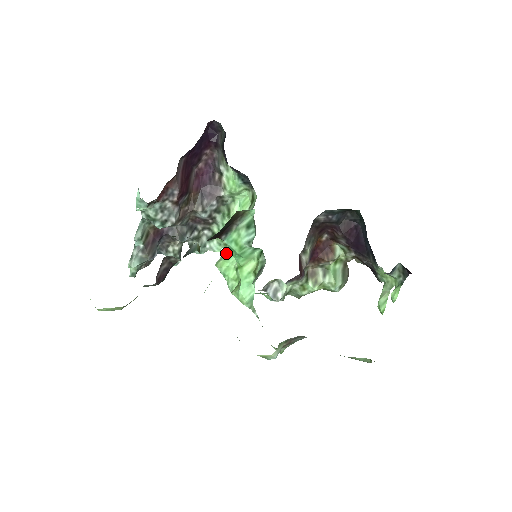
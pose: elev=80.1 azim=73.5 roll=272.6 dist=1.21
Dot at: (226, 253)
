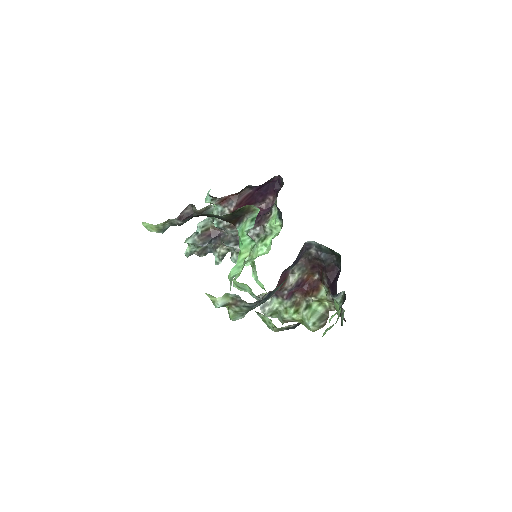
Dot at: (246, 261)
